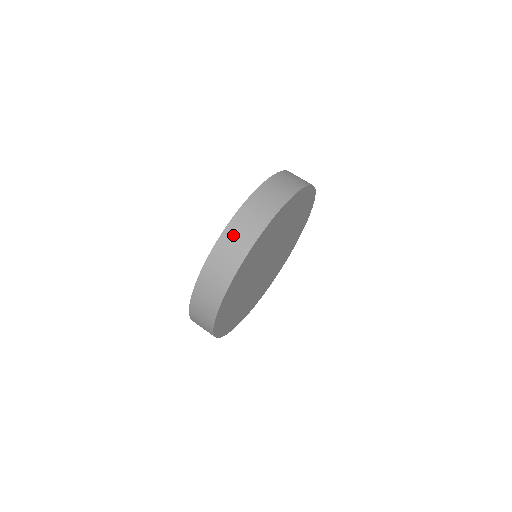
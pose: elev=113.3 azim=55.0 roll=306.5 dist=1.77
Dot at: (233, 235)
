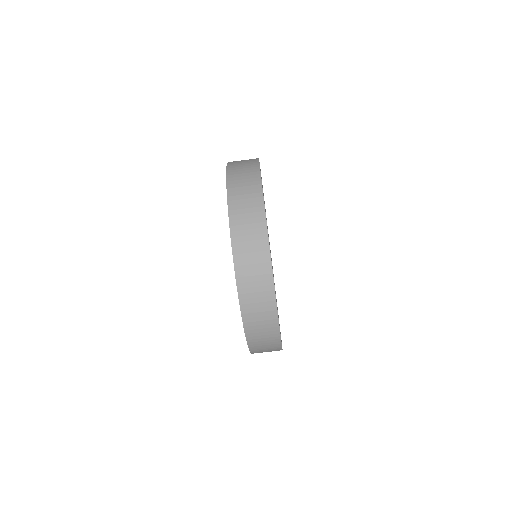
Dot at: (254, 322)
